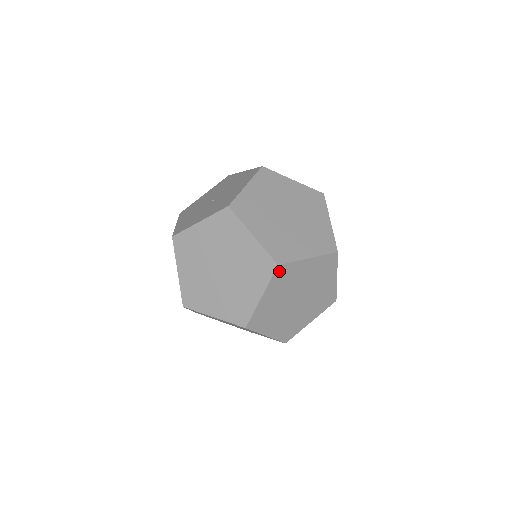
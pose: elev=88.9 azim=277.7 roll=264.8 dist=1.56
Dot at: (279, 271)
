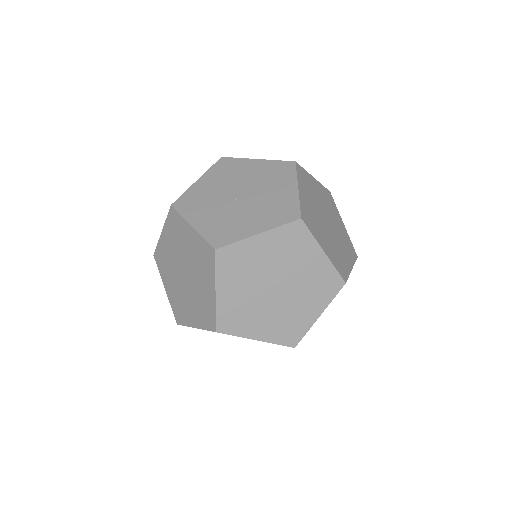
Dot at: occluded
